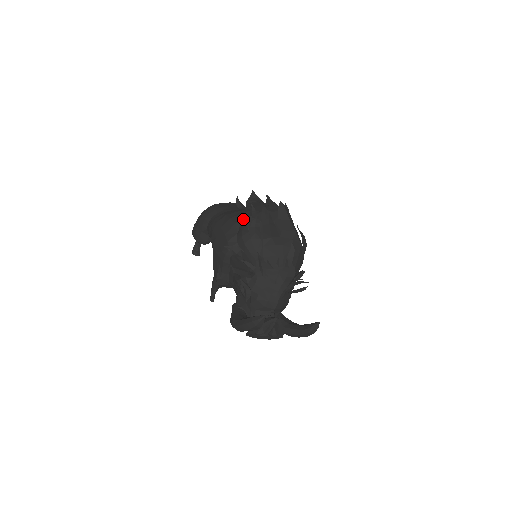
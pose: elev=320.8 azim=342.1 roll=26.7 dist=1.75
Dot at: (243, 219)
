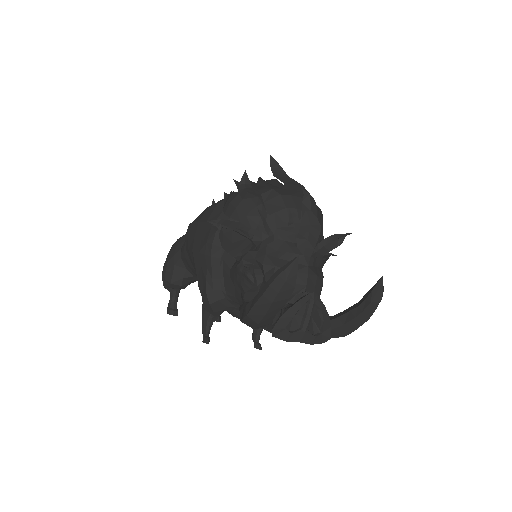
Dot at: (226, 194)
